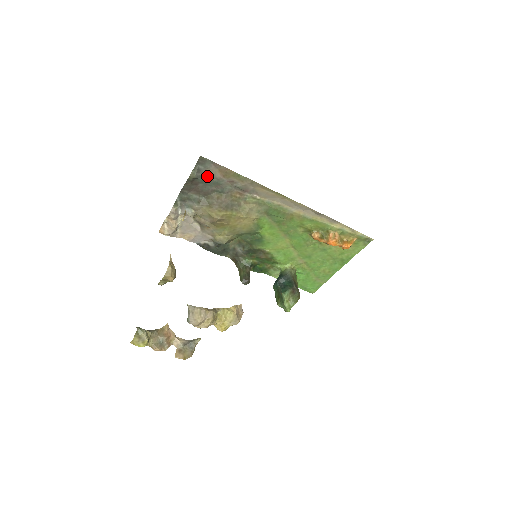
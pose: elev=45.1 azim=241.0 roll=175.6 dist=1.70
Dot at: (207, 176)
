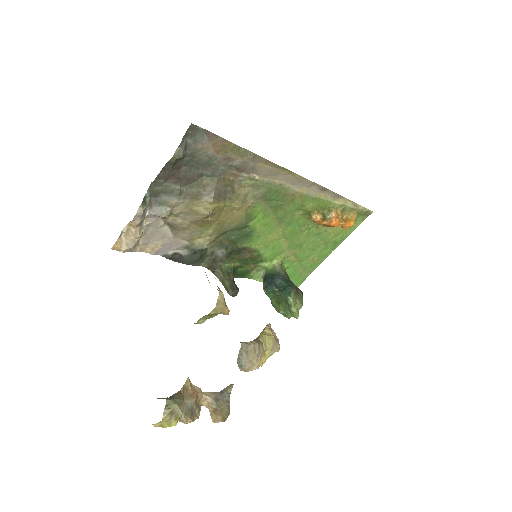
Dot at: (196, 154)
